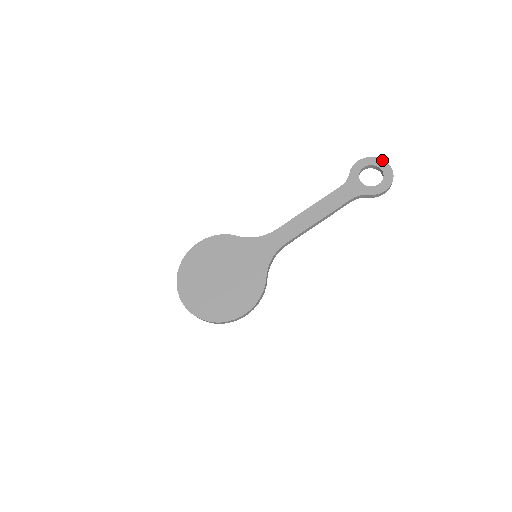
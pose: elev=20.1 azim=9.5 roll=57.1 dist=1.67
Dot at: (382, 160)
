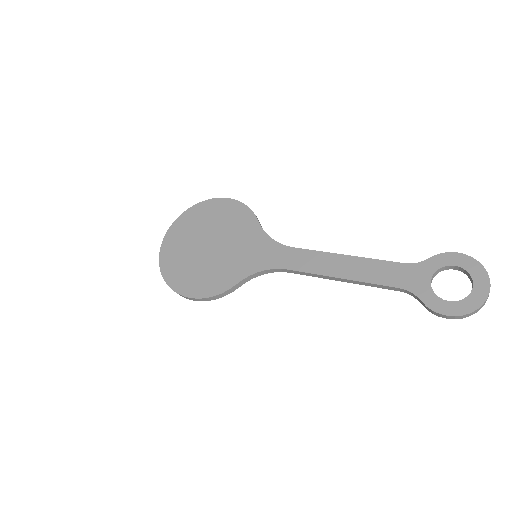
Dot at: (488, 277)
